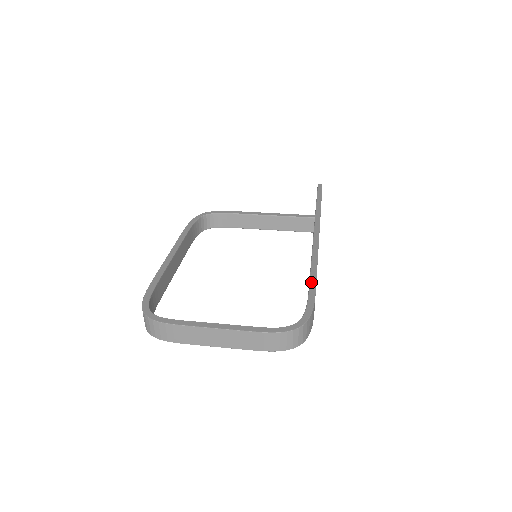
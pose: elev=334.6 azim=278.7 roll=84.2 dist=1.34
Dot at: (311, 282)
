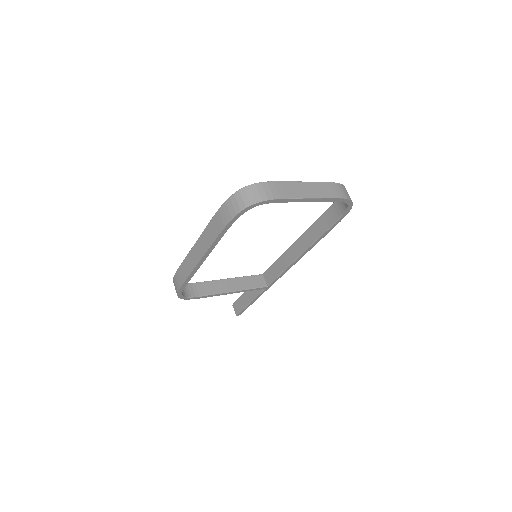
Dot at: (316, 221)
